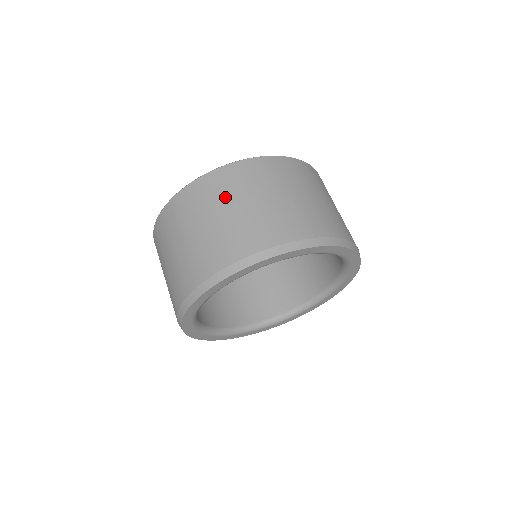
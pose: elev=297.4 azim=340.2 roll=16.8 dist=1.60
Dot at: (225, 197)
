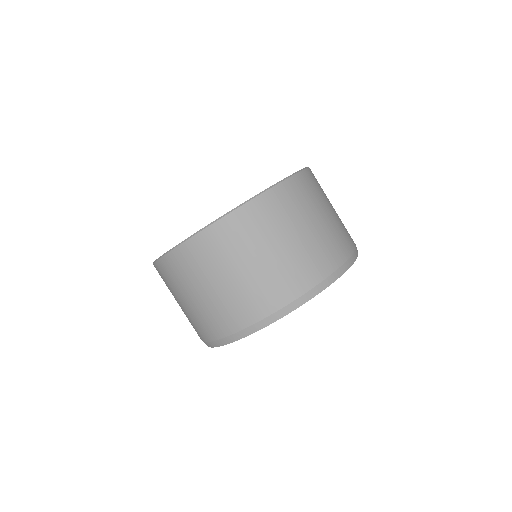
Dot at: (173, 289)
